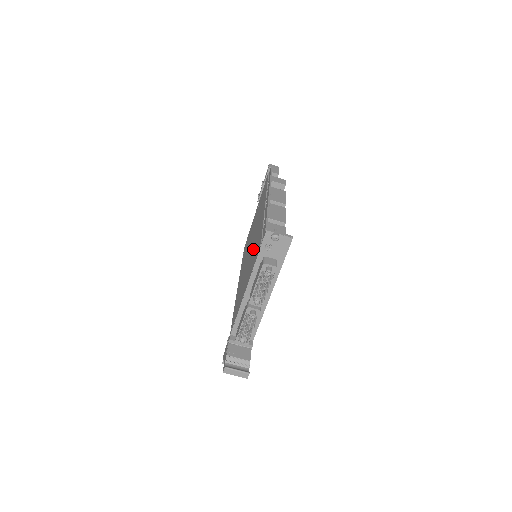
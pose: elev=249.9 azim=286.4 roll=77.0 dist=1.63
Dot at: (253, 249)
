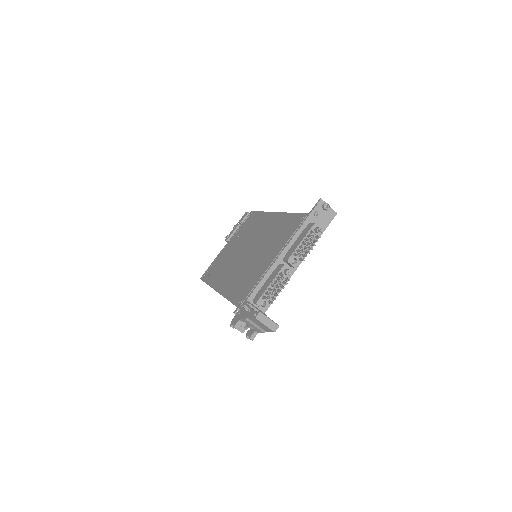
Dot at: (269, 239)
